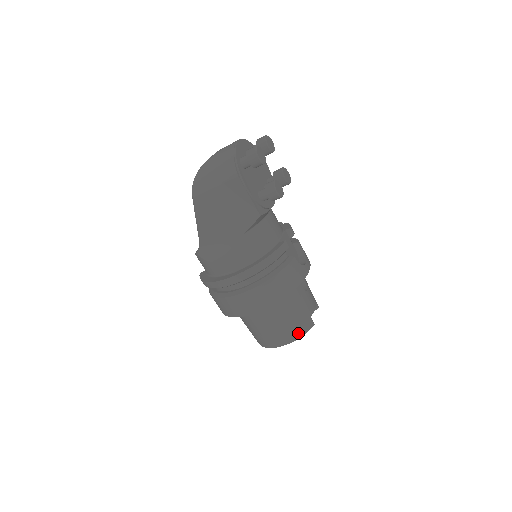
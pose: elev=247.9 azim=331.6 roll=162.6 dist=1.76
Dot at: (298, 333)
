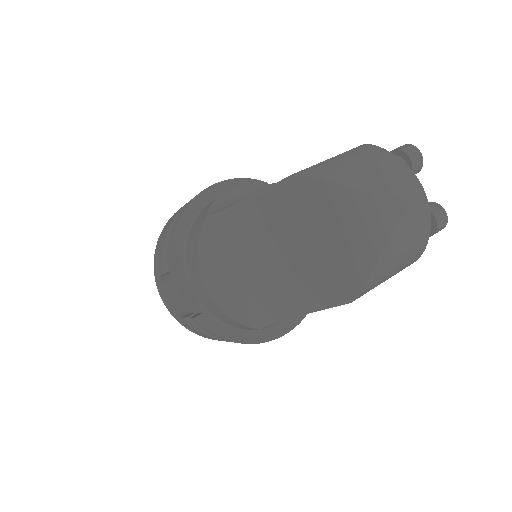
Dot at: occluded
